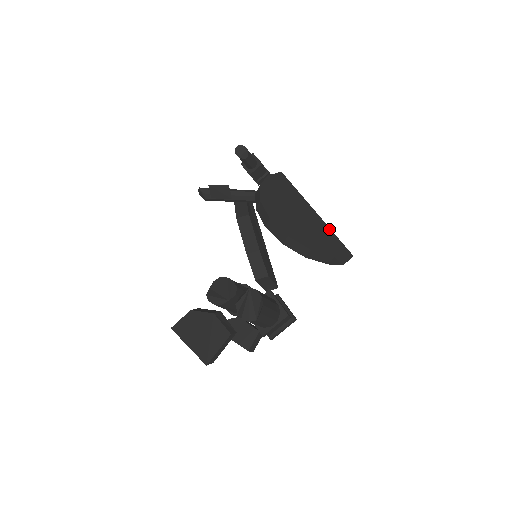
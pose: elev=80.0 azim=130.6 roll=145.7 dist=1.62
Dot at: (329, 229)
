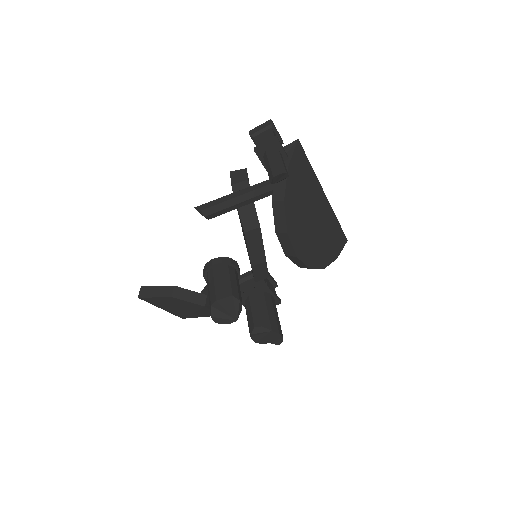
Dot at: (335, 217)
